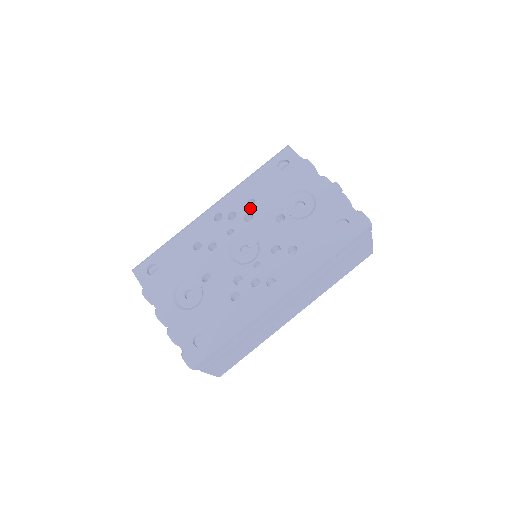
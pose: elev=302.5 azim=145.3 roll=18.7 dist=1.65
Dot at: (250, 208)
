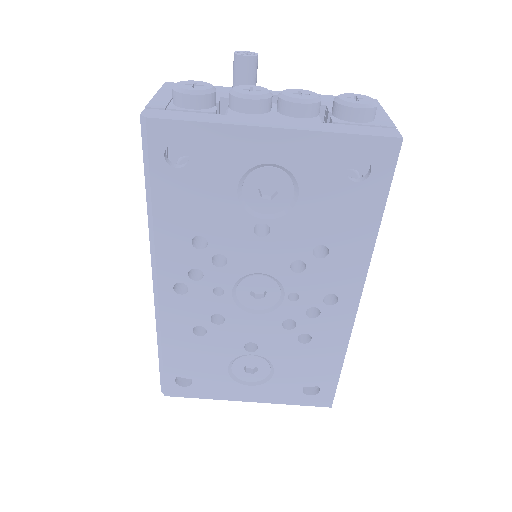
Dot at: (206, 250)
